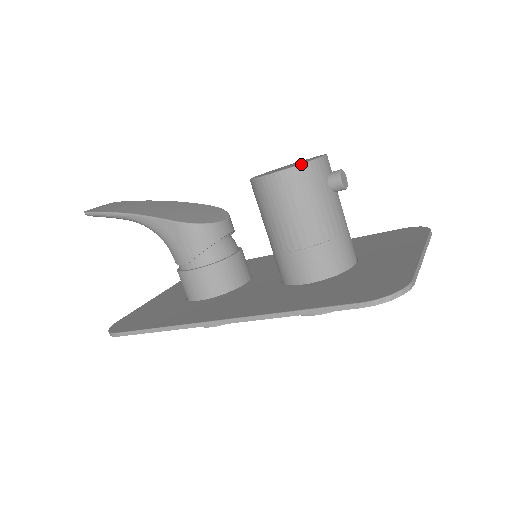
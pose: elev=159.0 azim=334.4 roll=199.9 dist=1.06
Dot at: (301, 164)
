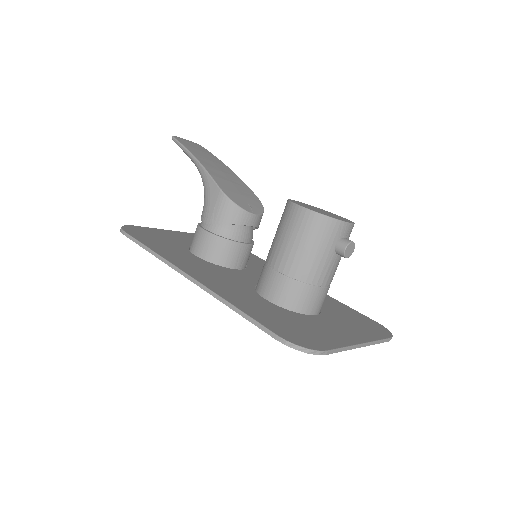
Dot at: (326, 215)
